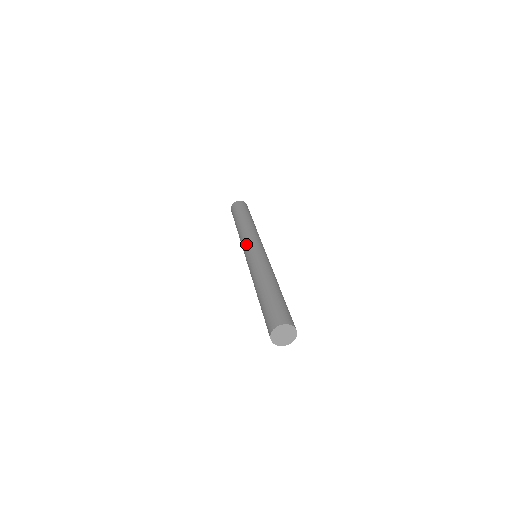
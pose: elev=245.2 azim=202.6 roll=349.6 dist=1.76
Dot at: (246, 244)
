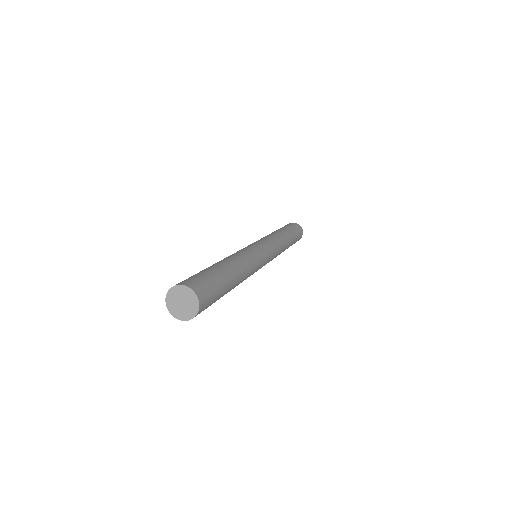
Dot at: occluded
